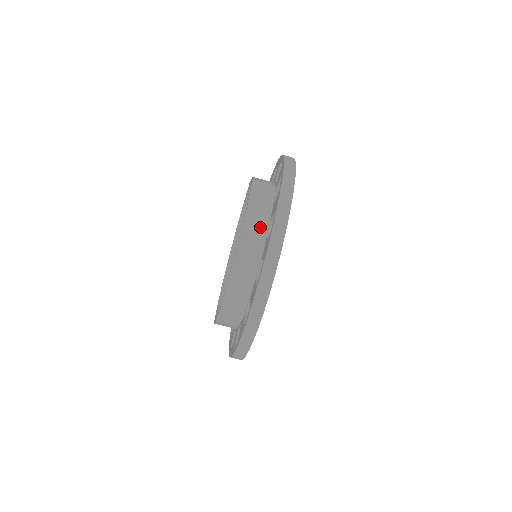
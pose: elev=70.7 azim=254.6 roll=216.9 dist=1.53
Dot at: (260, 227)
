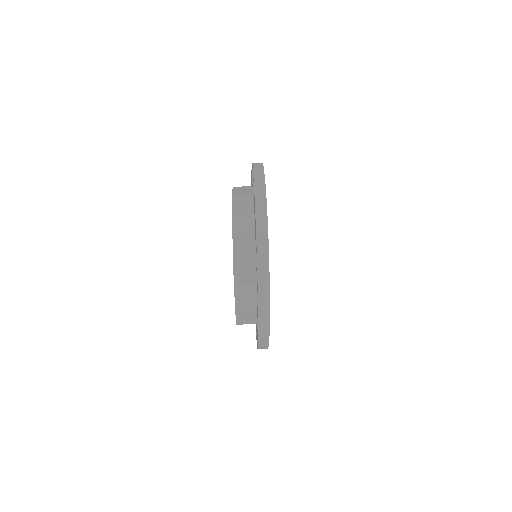
Dot at: occluded
